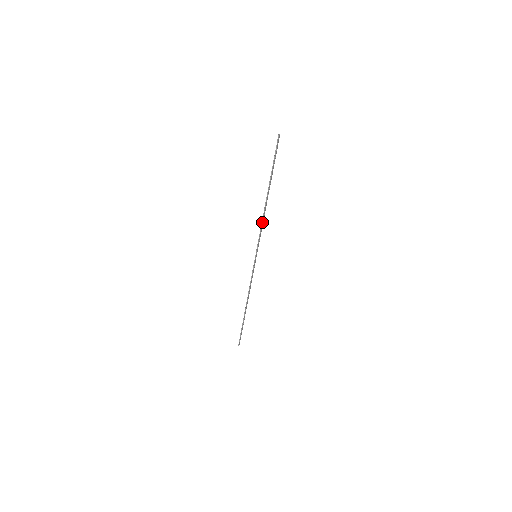
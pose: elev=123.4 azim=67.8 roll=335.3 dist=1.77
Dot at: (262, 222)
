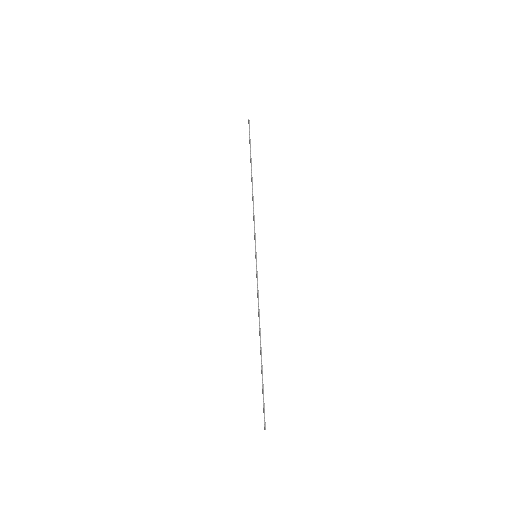
Dot at: (253, 209)
